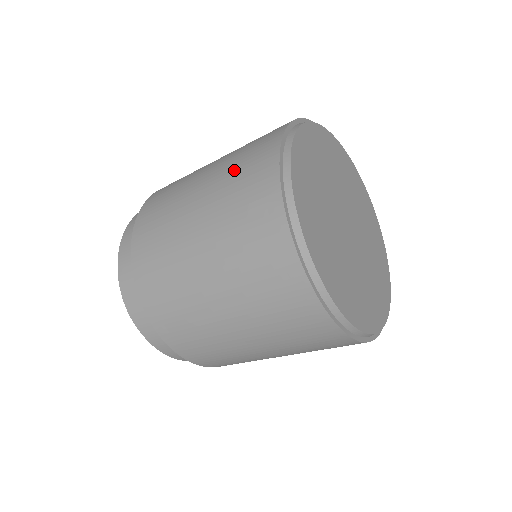
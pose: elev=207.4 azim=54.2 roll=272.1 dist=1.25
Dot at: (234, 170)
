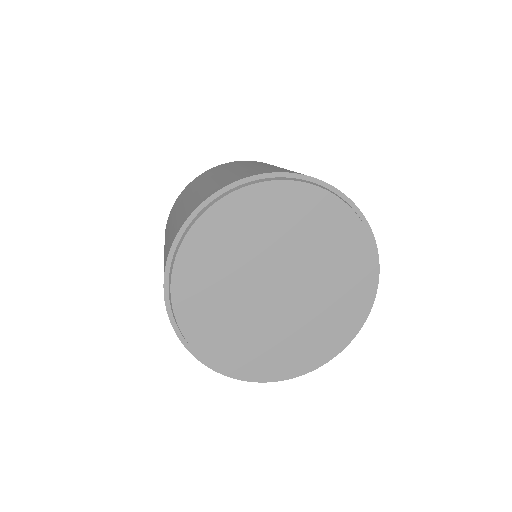
Dot at: occluded
